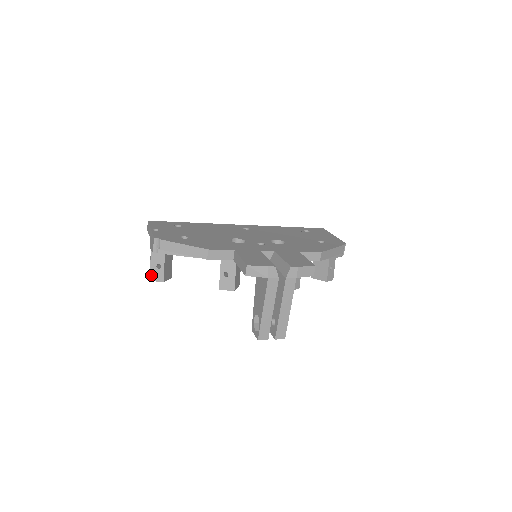
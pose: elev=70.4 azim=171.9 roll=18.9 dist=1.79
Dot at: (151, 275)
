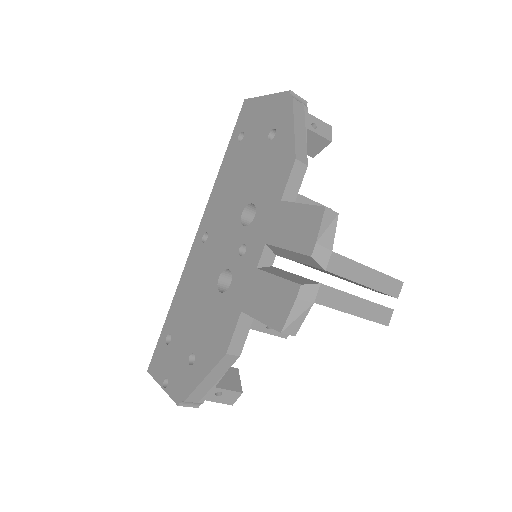
Dot at: (226, 403)
